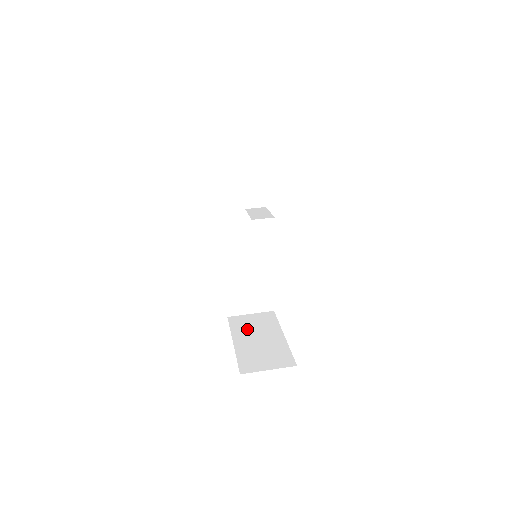
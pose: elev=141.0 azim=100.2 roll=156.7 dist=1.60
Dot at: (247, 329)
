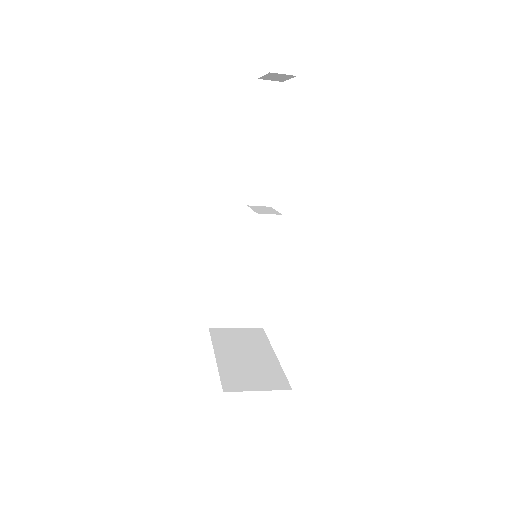
Dot at: (232, 343)
